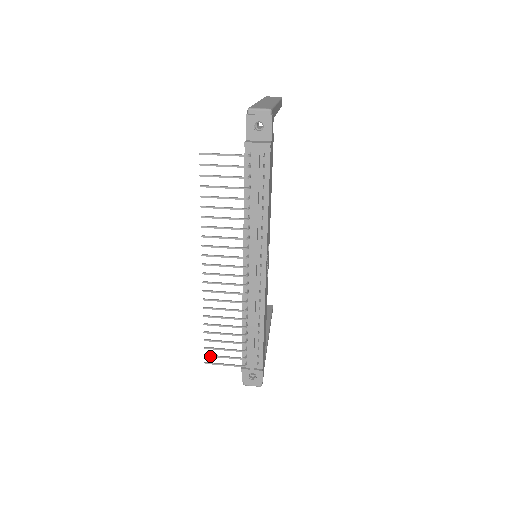
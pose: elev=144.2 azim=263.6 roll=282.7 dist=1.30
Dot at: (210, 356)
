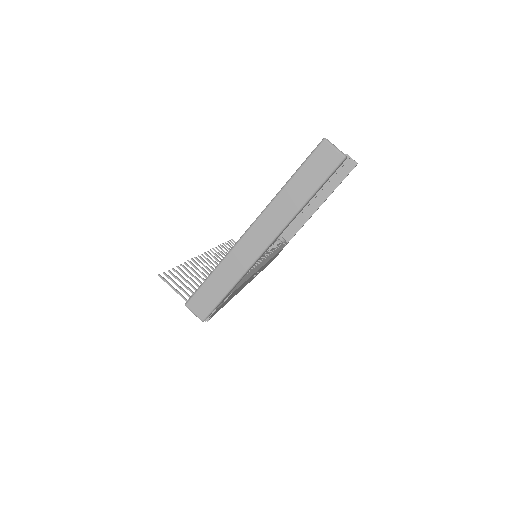
Dot at: (232, 243)
